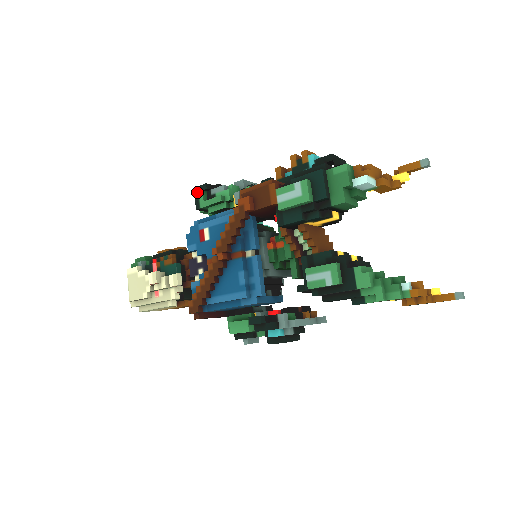
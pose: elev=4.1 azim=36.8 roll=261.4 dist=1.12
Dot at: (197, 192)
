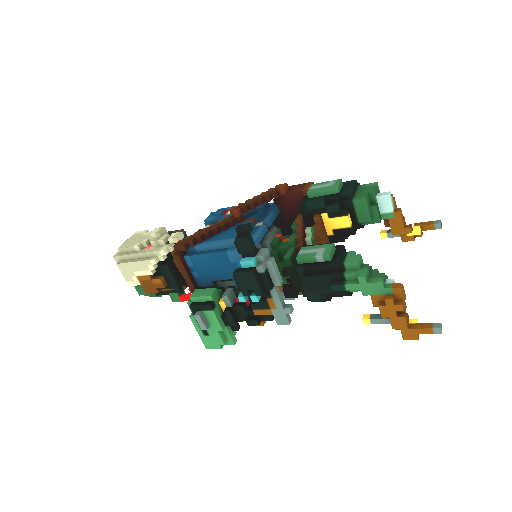
Dot at: occluded
